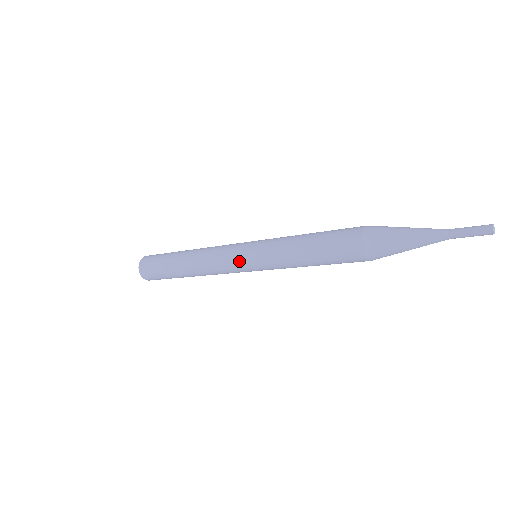
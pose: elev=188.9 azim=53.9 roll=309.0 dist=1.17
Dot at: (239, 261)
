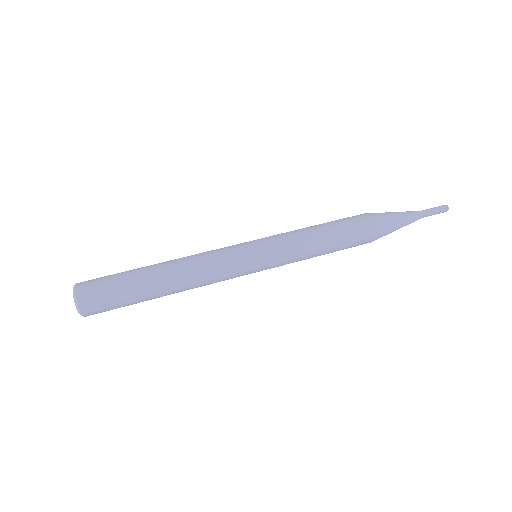
Dot at: occluded
